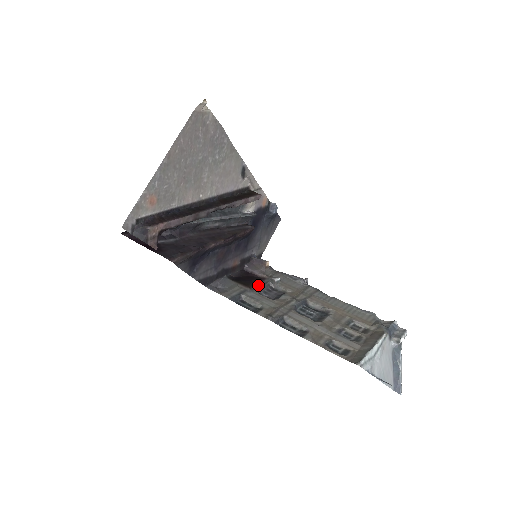
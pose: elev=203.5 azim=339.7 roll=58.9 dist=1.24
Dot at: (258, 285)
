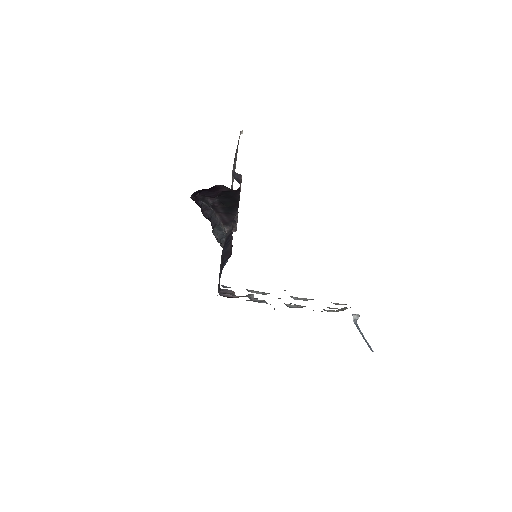
Dot at: occluded
